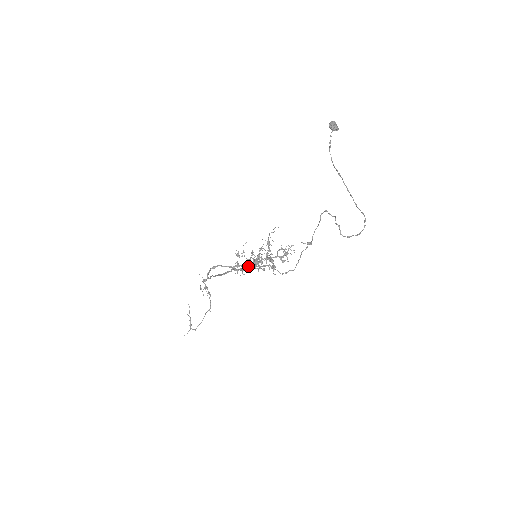
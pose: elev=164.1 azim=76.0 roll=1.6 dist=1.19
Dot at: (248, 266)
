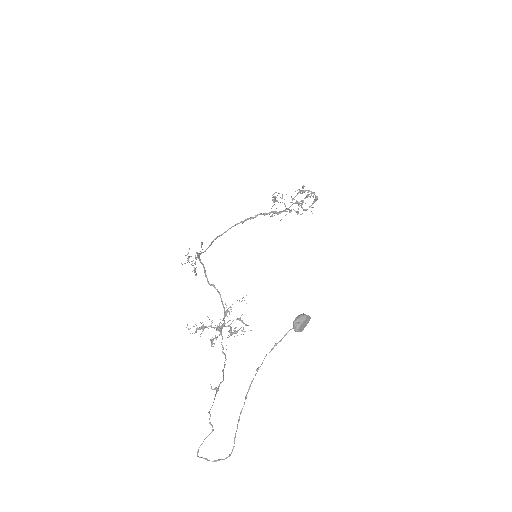
Dot at: (219, 293)
